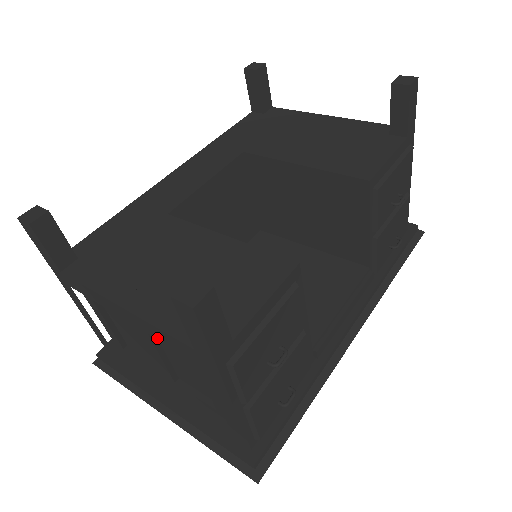
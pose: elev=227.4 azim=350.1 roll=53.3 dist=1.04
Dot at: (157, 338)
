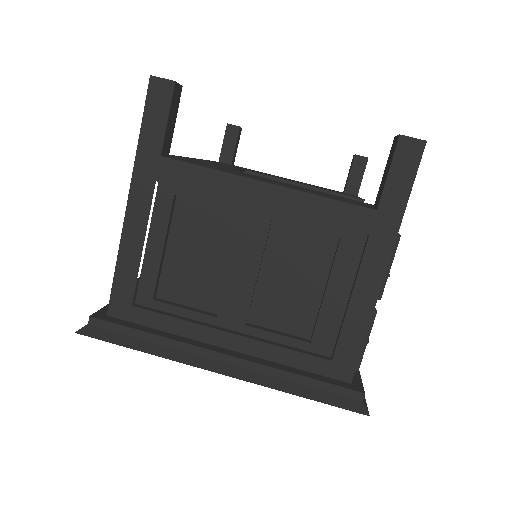
Dot at: (308, 218)
